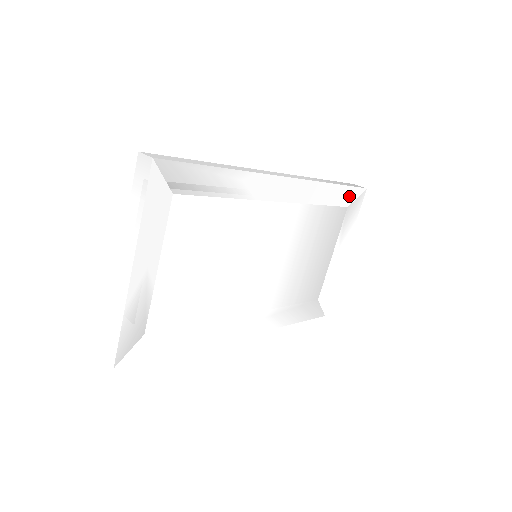
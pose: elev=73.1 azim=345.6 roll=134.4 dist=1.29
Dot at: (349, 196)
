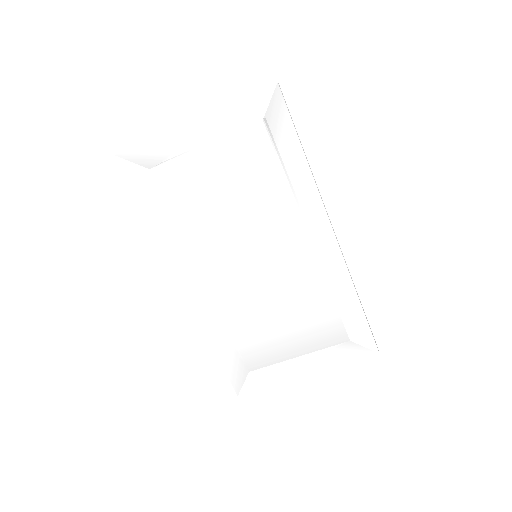
Dot at: (360, 333)
